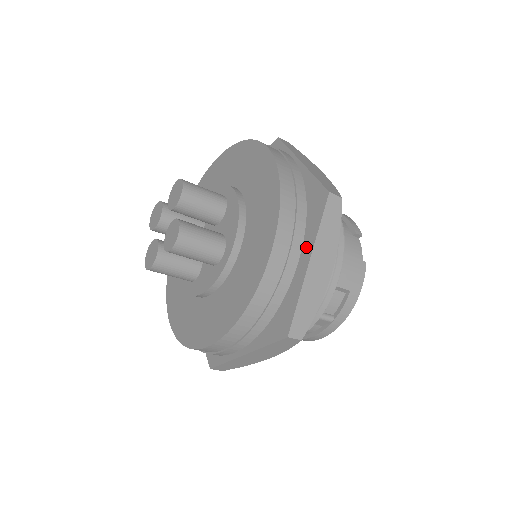
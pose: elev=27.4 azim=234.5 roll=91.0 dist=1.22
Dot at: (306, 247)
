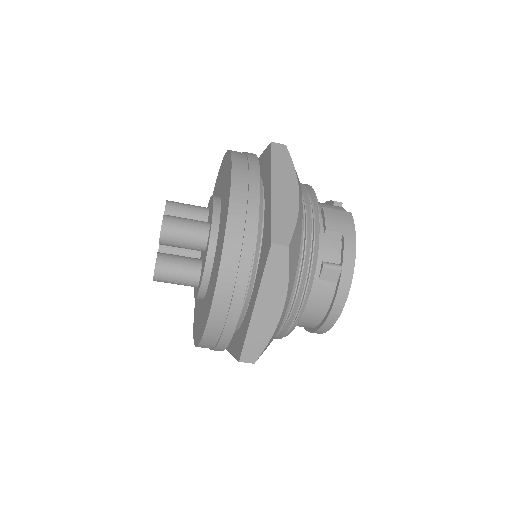
Dot at: (268, 184)
